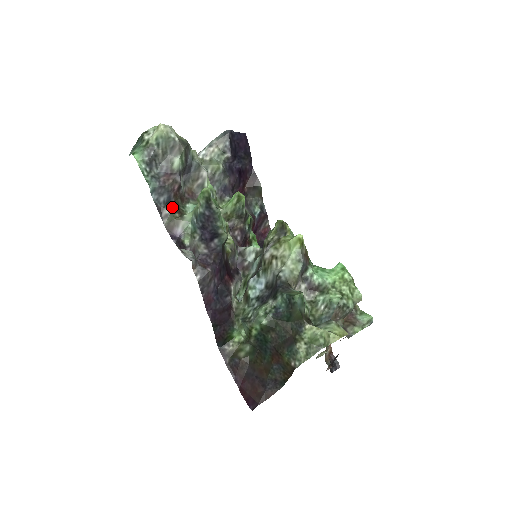
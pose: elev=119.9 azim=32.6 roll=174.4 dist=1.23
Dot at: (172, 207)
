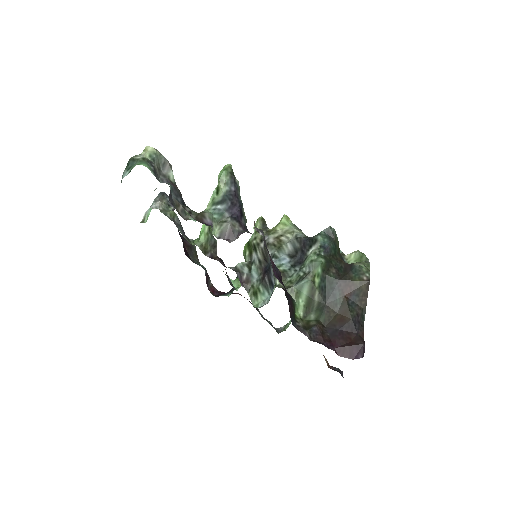
Dot at: (188, 207)
